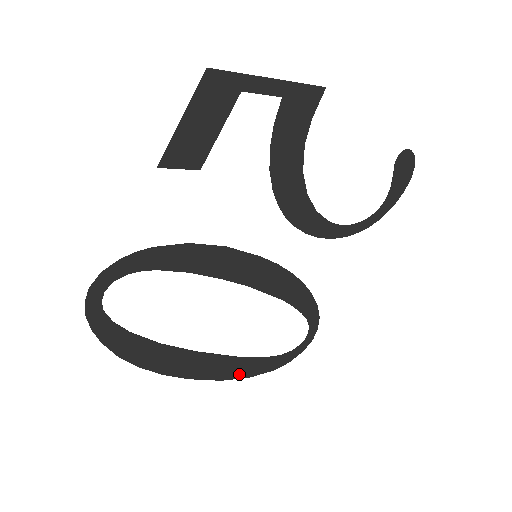
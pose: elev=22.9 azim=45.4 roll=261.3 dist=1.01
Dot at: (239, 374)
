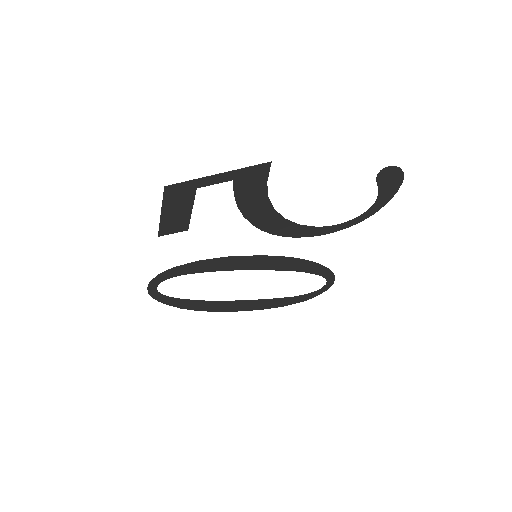
Dot at: (273, 306)
